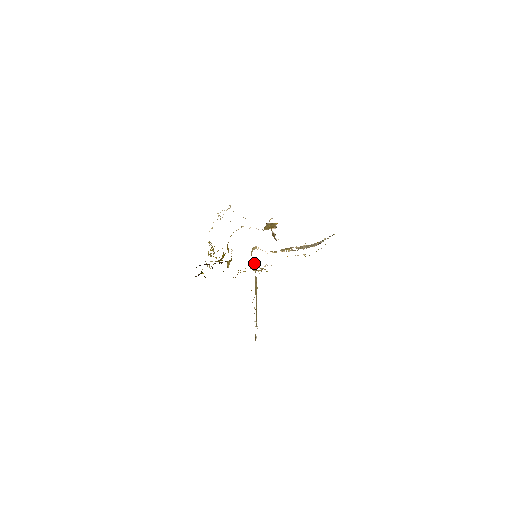
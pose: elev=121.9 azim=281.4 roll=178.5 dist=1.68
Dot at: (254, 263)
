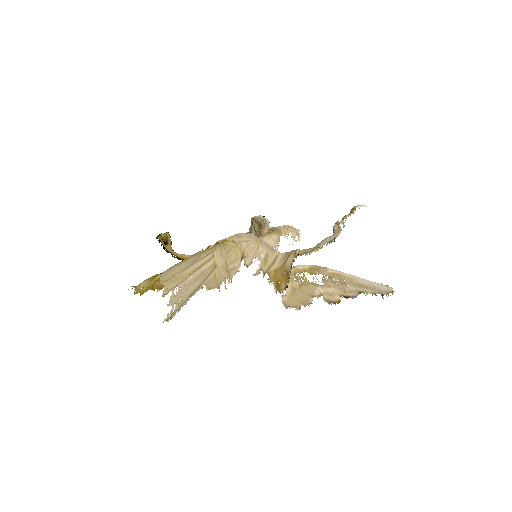
Dot at: occluded
